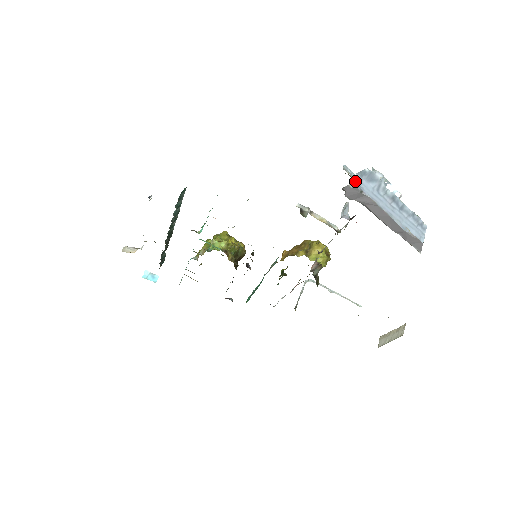
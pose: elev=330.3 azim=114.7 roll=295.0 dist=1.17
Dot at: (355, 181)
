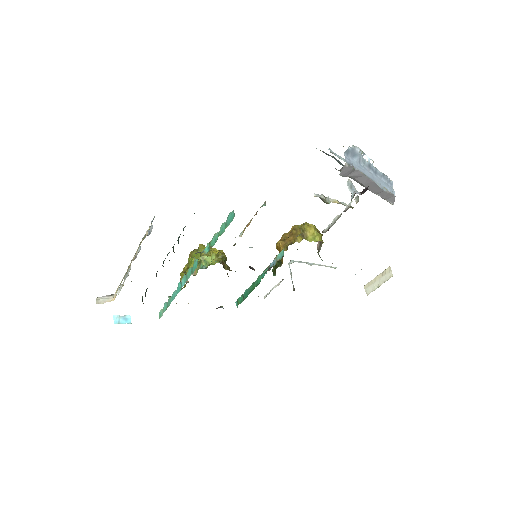
Dot at: (346, 160)
